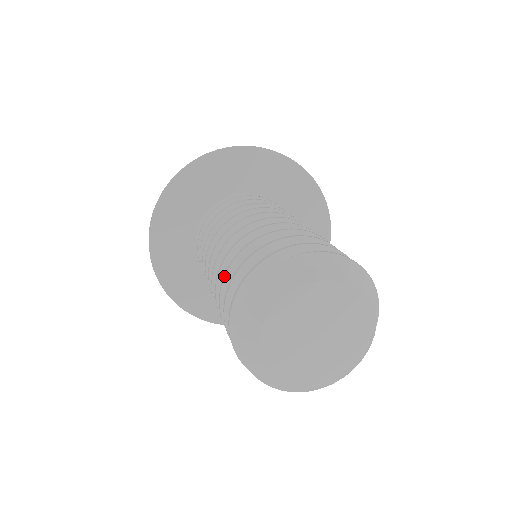
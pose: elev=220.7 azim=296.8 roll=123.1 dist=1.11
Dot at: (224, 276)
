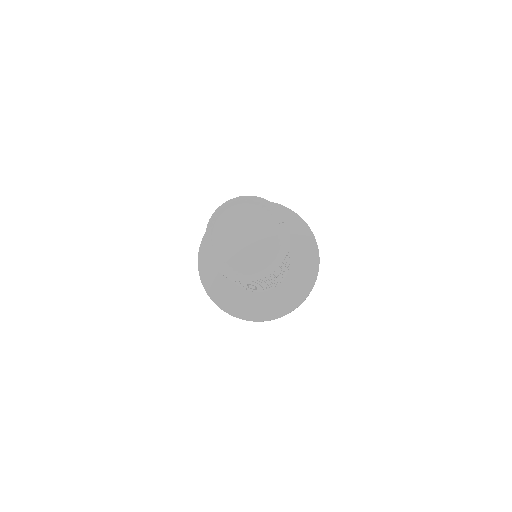
Dot at: occluded
